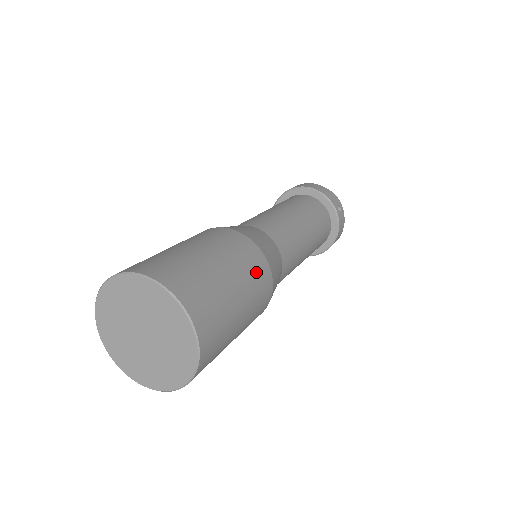
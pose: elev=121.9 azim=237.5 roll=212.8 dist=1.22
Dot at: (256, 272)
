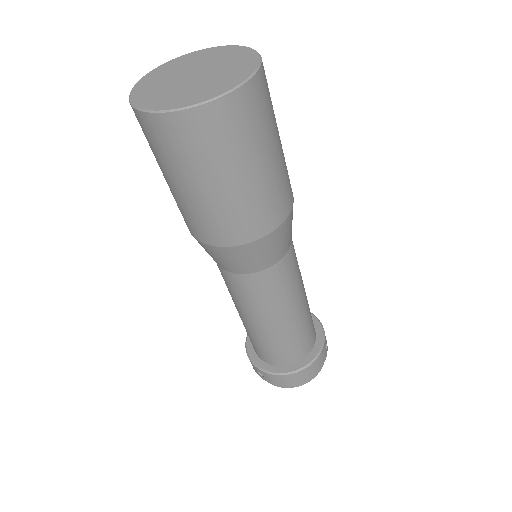
Dot at: (288, 182)
